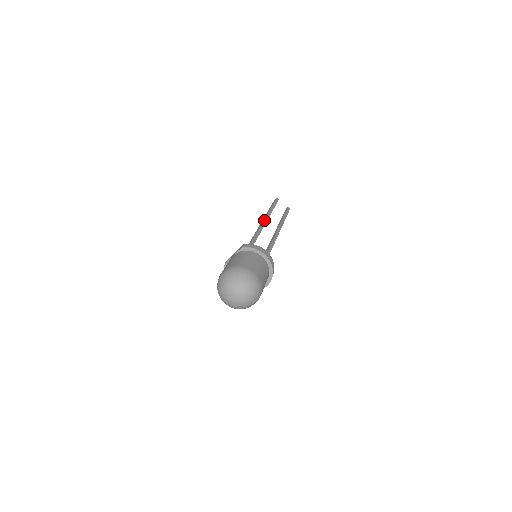
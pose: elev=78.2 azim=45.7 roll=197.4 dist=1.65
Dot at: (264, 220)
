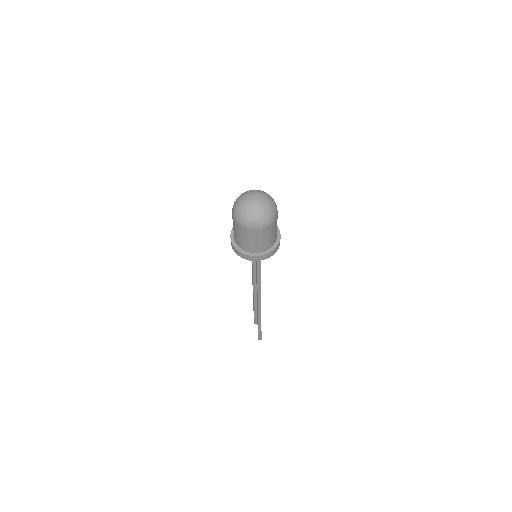
Dot at: occluded
